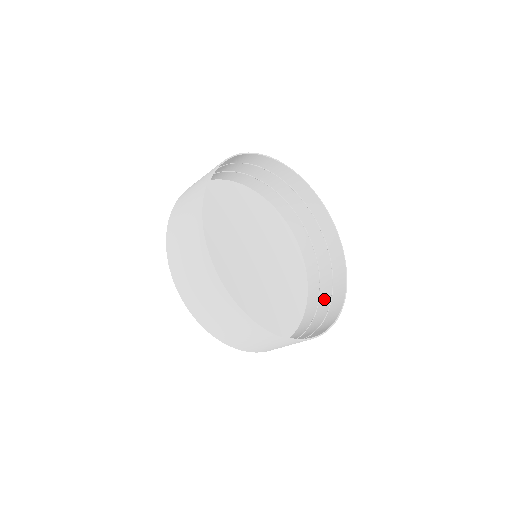
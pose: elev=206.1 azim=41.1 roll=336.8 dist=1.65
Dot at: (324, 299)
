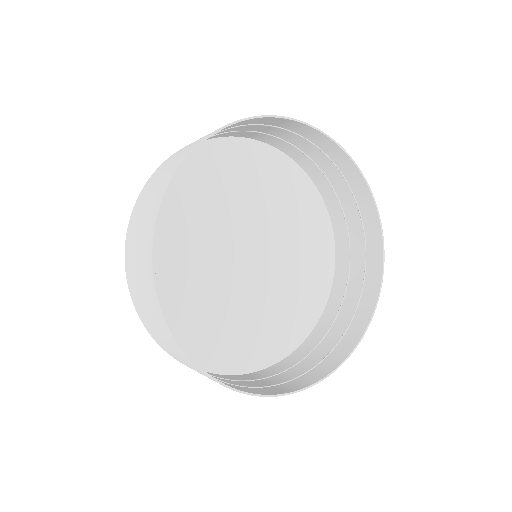
Dot at: (356, 243)
